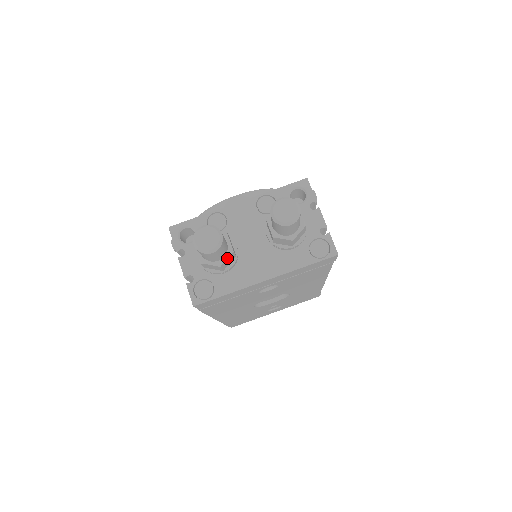
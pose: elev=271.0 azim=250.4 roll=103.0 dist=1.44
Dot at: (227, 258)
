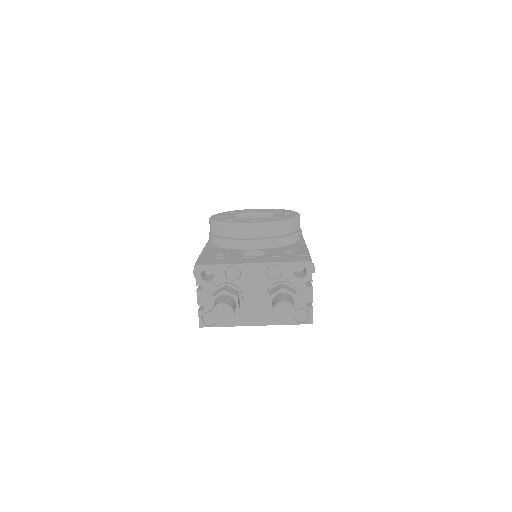
Dot at: occluded
